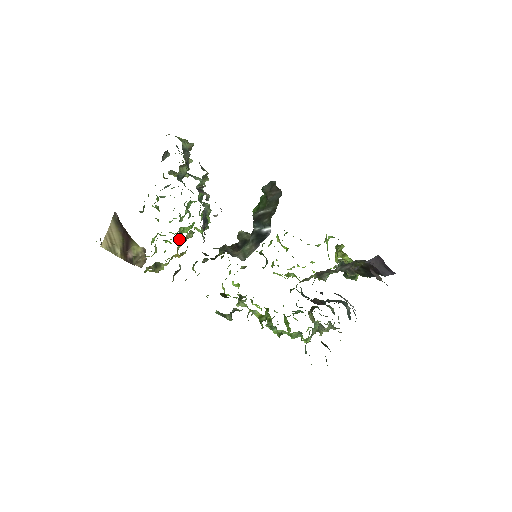
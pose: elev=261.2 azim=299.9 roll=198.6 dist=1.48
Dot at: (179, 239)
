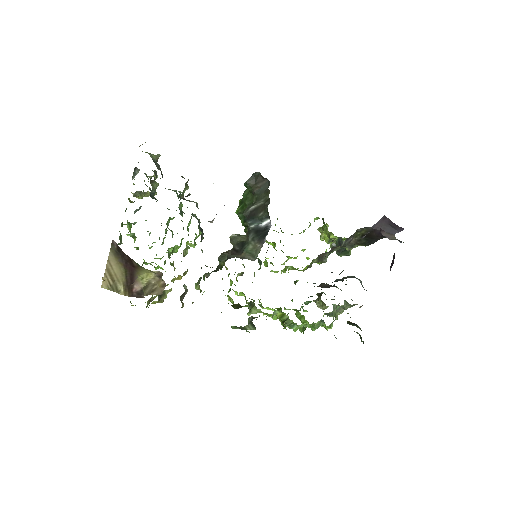
Dot at: occluded
